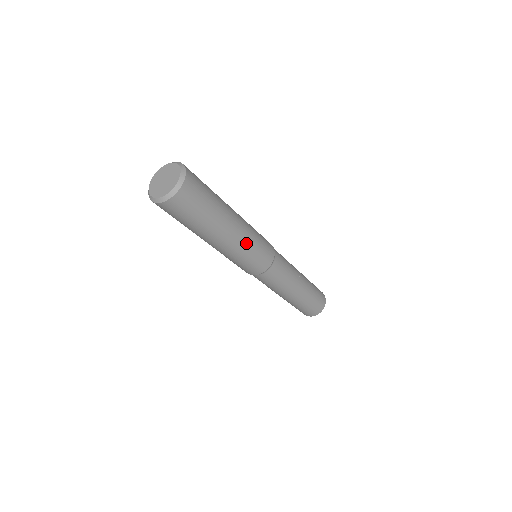
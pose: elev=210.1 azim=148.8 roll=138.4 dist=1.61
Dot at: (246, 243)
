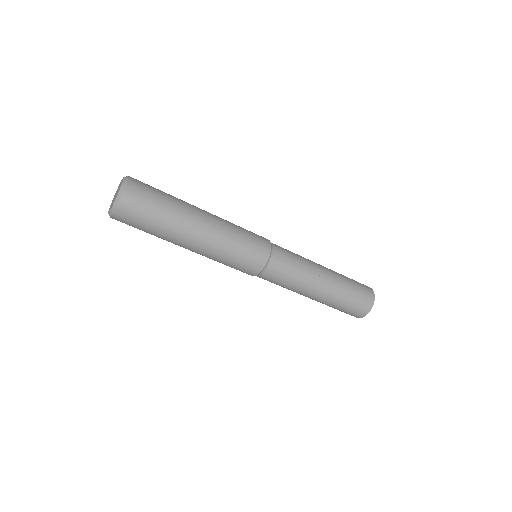
Dot at: (227, 225)
